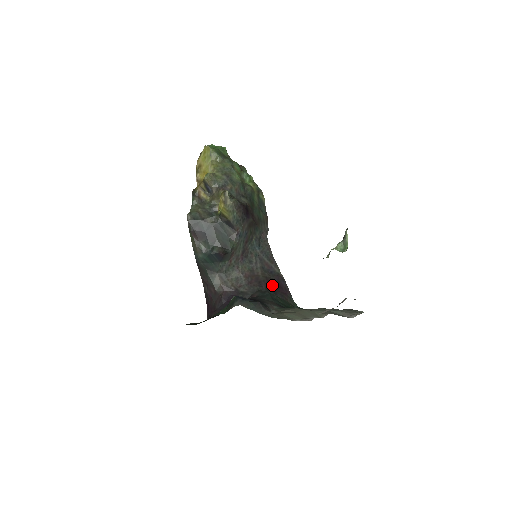
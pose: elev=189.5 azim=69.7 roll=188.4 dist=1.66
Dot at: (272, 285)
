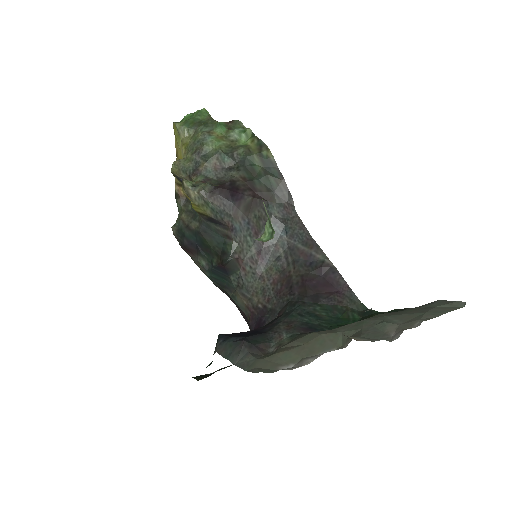
Dot at: (311, 286)
